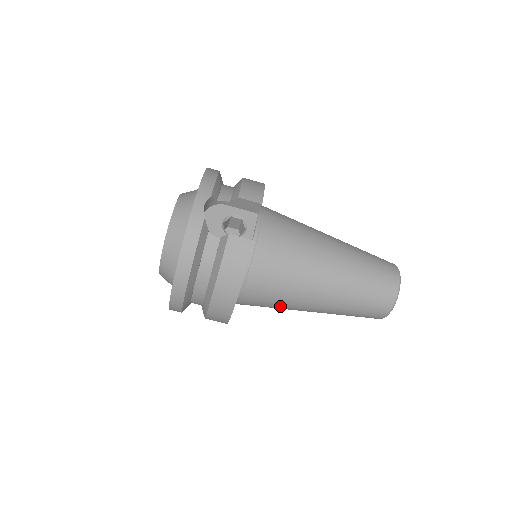
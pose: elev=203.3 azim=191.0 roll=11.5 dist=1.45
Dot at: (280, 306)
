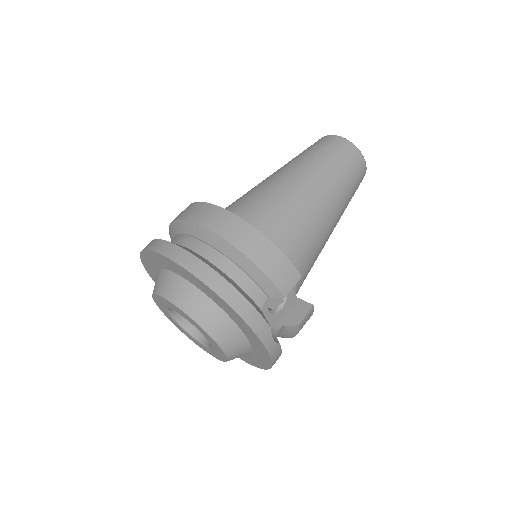
Dot at: occluded
